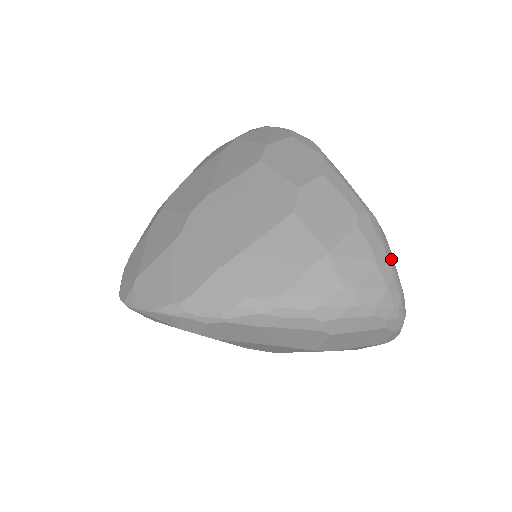
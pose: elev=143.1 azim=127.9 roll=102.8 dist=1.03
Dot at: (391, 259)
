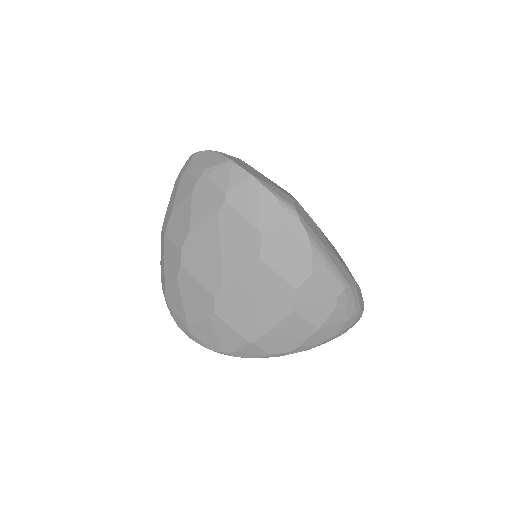
Dot at: (358, 305)
